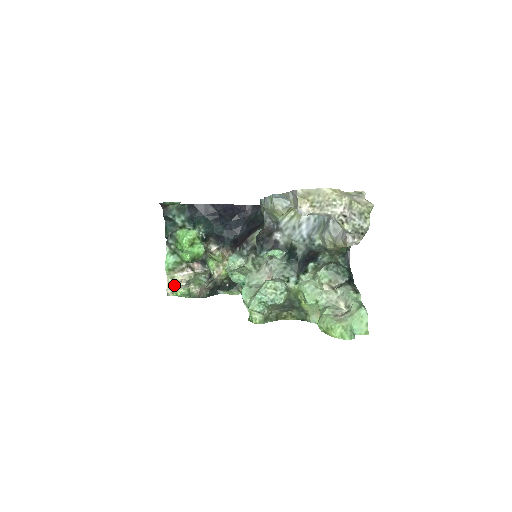
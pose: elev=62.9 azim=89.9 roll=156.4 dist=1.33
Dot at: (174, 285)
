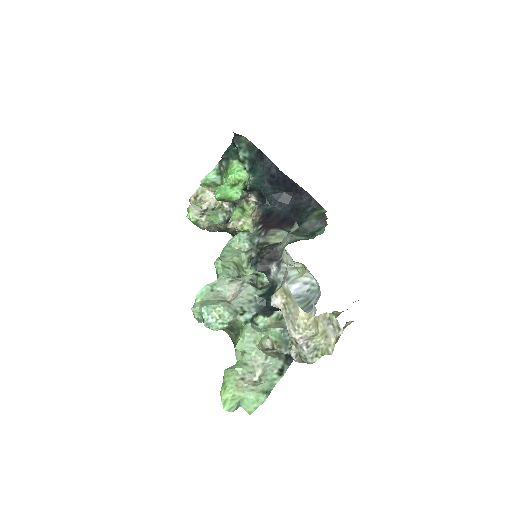
Dot at: (199, 198)
